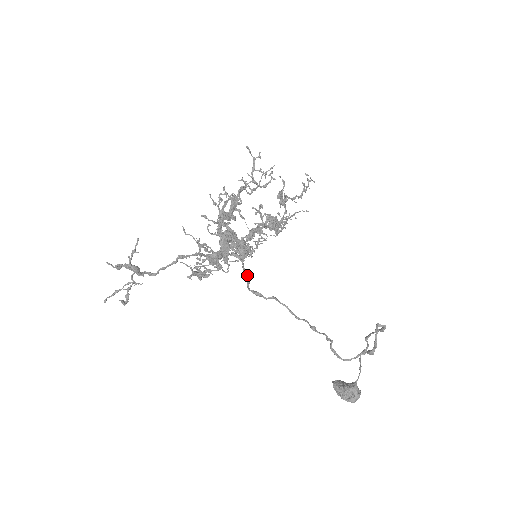
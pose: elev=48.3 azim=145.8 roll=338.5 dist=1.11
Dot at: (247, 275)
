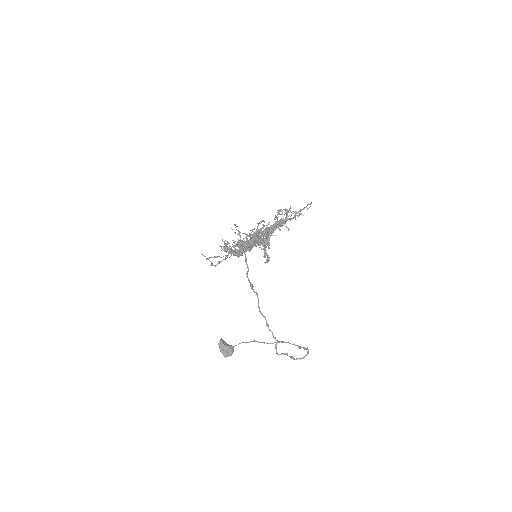
Dot at: occluded
